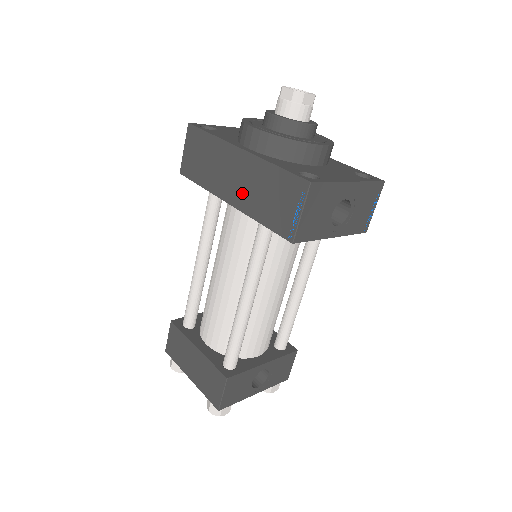
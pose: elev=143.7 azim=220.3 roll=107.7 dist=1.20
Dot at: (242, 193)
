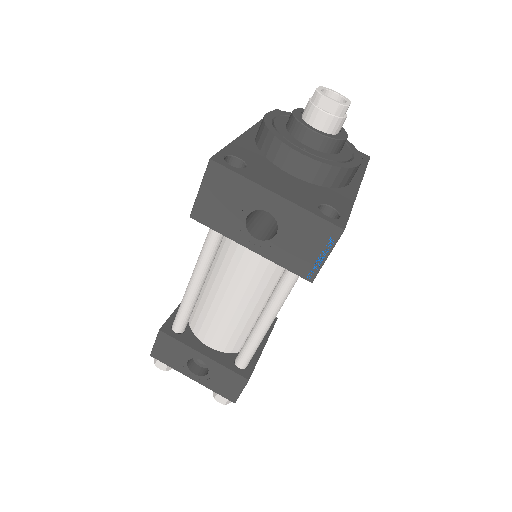
Dot at: occluded
